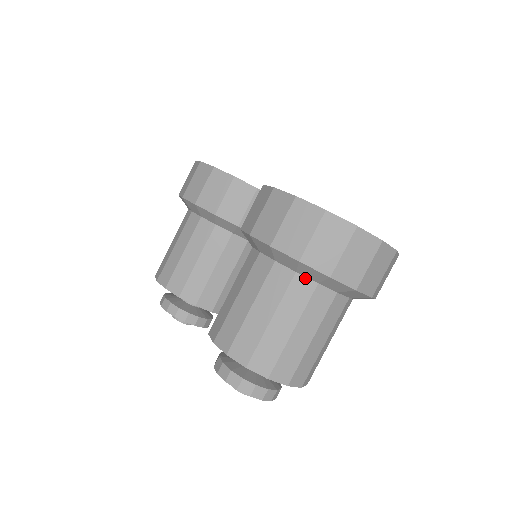
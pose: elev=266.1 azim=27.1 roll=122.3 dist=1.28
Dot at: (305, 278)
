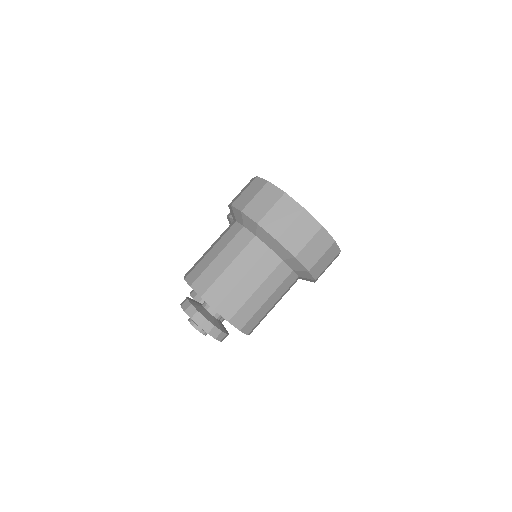
Dot at: (248, 231)
